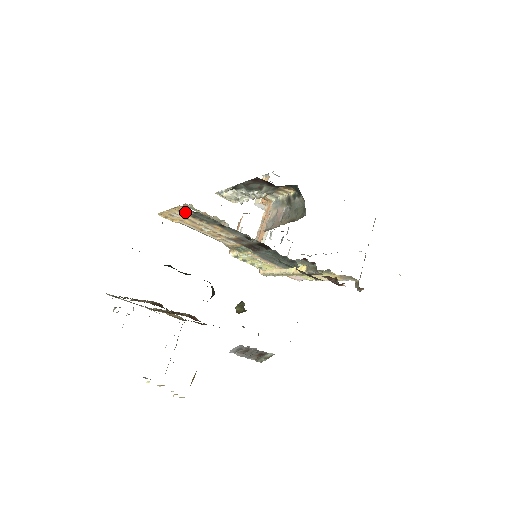
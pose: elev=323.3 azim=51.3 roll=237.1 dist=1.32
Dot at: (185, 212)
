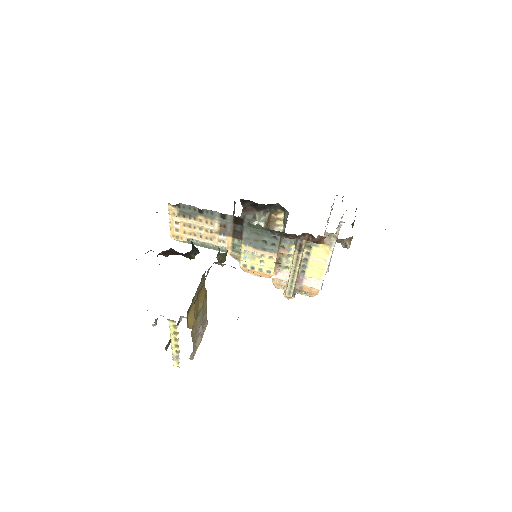
Dot at: (177, 214)
